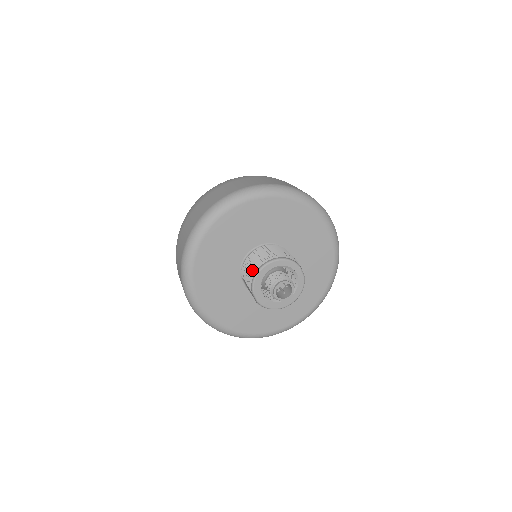
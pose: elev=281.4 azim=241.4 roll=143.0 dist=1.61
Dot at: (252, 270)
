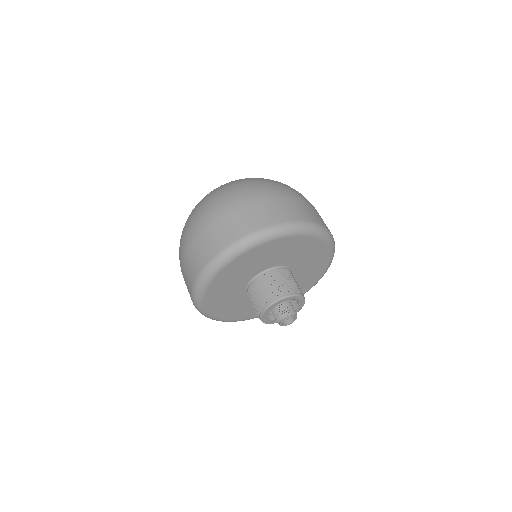
Dot at: (260, 305)
